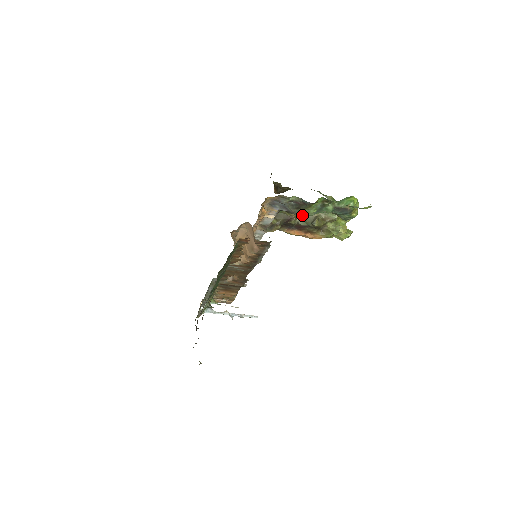
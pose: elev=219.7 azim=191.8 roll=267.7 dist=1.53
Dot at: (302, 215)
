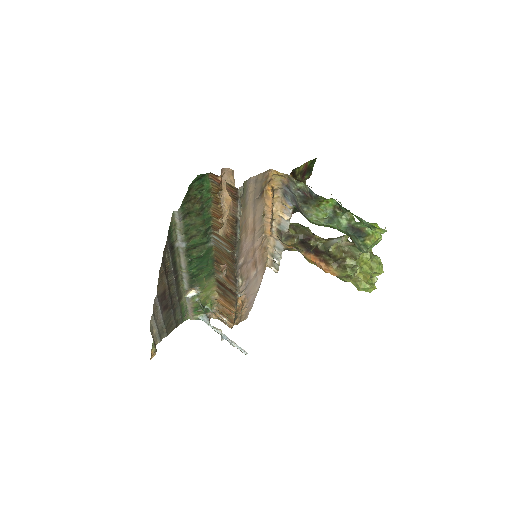
Dot at: (309, 216)
